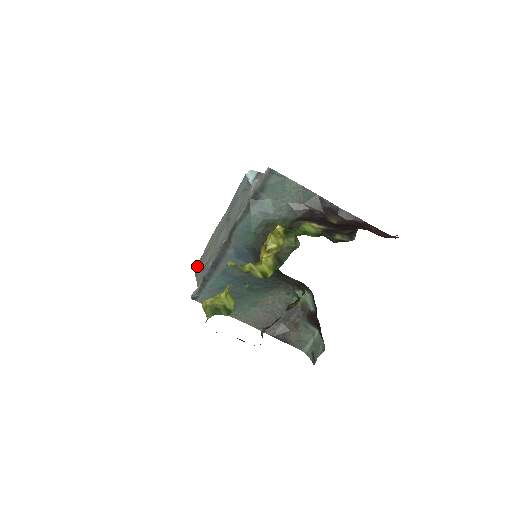
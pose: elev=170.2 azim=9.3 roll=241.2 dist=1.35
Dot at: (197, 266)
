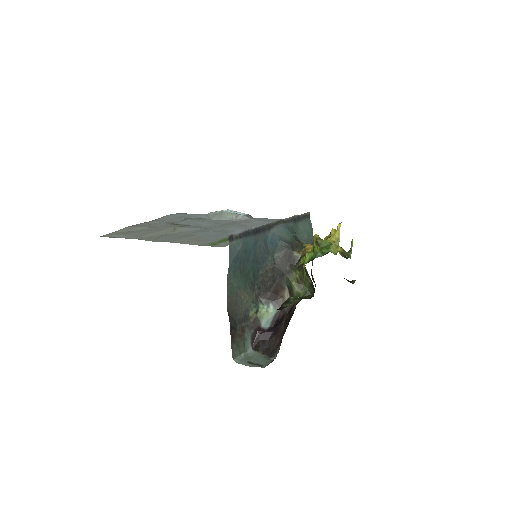
Dot at: (112, 235)
